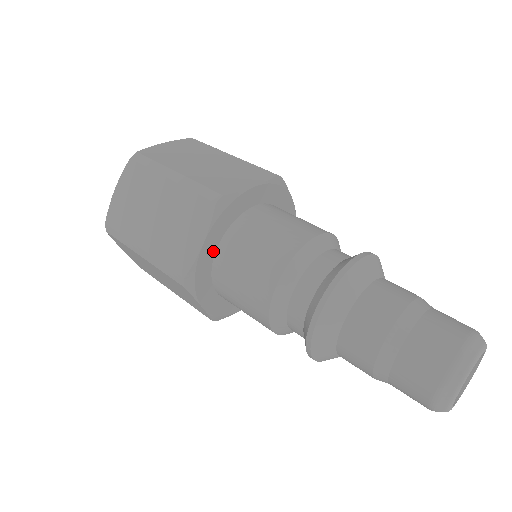
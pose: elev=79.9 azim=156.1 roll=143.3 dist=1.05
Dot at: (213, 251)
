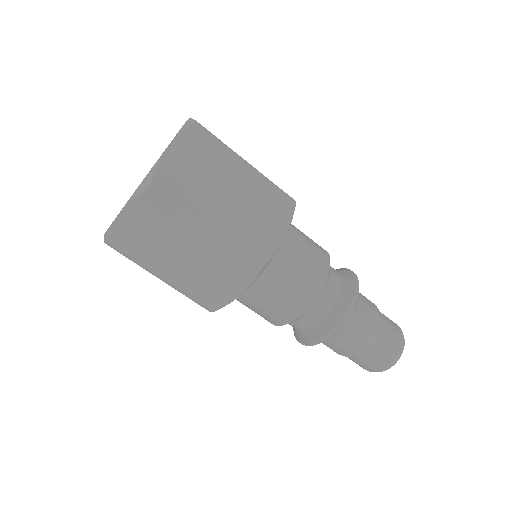
Dot at: occluded
